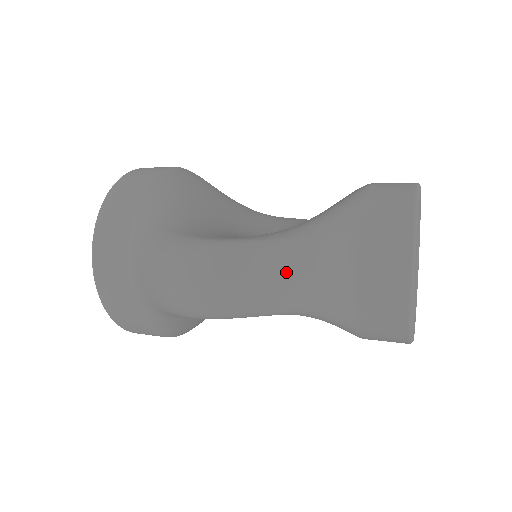
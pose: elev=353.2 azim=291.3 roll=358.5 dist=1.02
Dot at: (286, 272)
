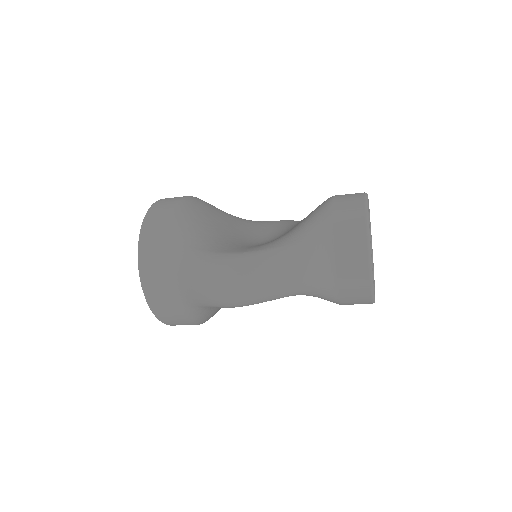
Dot at: (289, 268)
